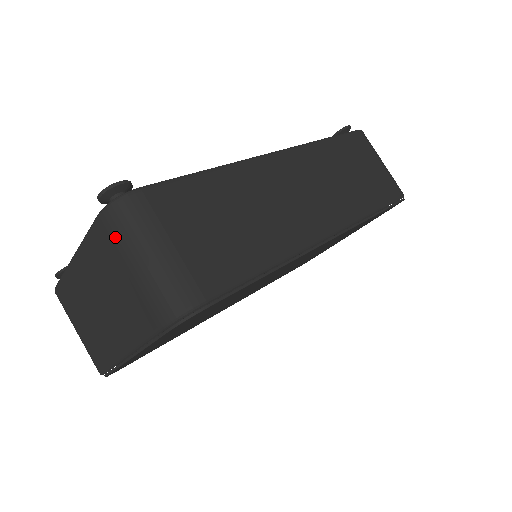
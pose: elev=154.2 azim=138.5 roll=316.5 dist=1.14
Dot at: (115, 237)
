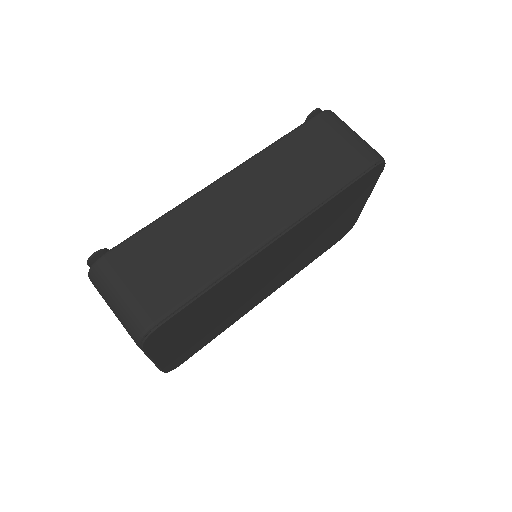
Dot at: (99, 292)
